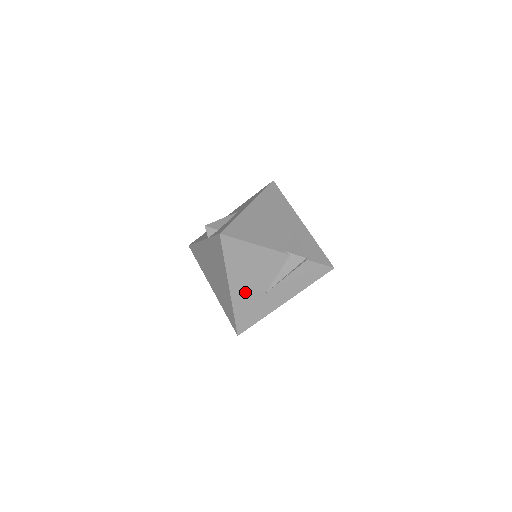
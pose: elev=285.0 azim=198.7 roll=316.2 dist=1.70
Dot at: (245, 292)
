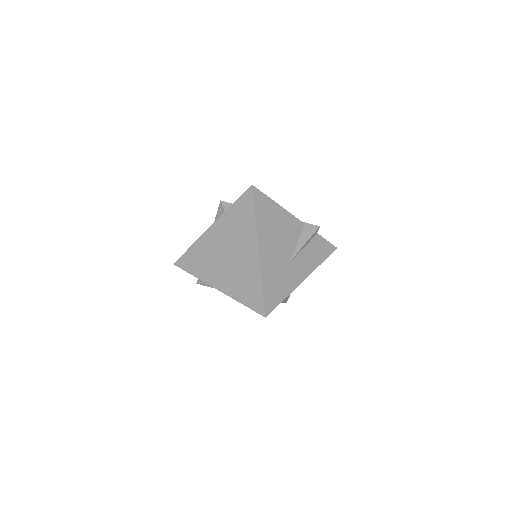
Dot at: (272, 258)
